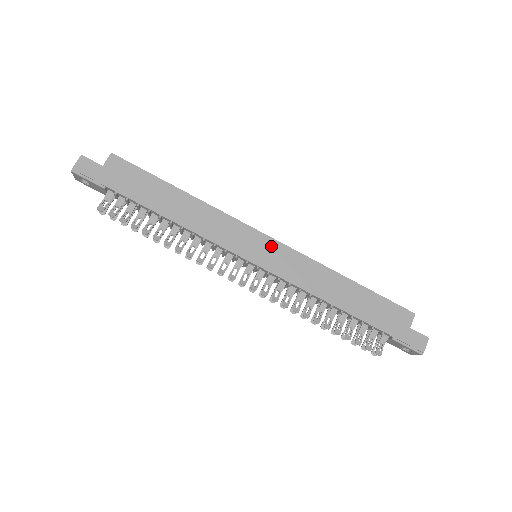
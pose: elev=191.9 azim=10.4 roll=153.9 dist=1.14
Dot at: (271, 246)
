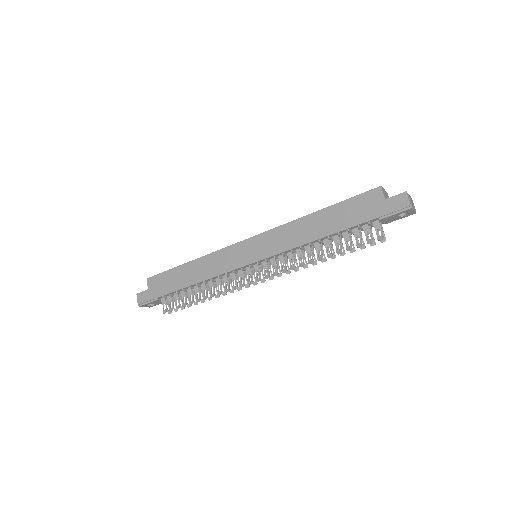
Dot at: (254, 243)
